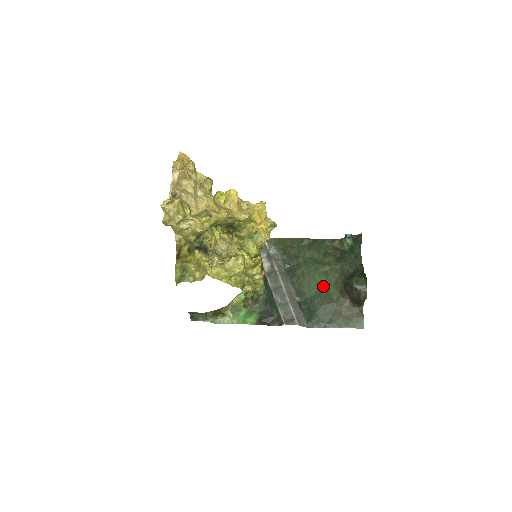
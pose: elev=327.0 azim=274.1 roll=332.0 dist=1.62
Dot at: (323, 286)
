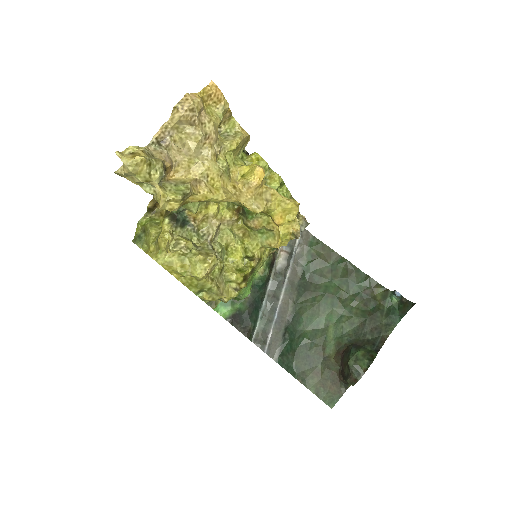
Dot at: (325, 330)
